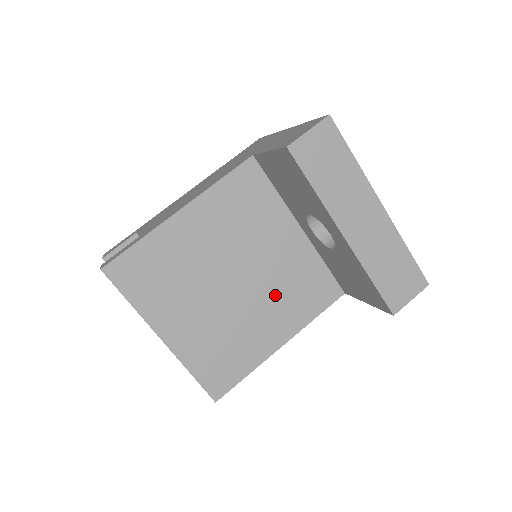
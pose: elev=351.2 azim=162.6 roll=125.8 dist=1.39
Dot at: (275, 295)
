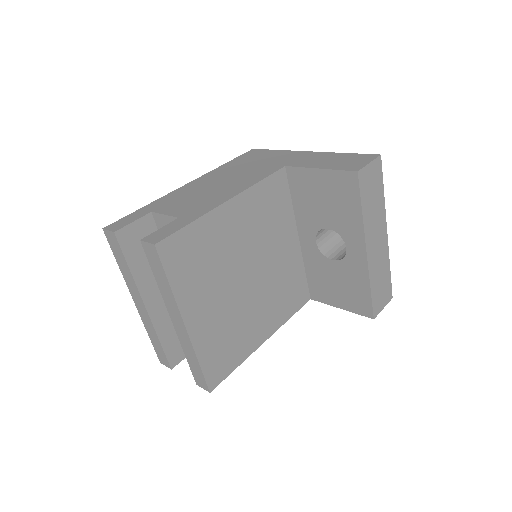
Dot at: (271, 294)
